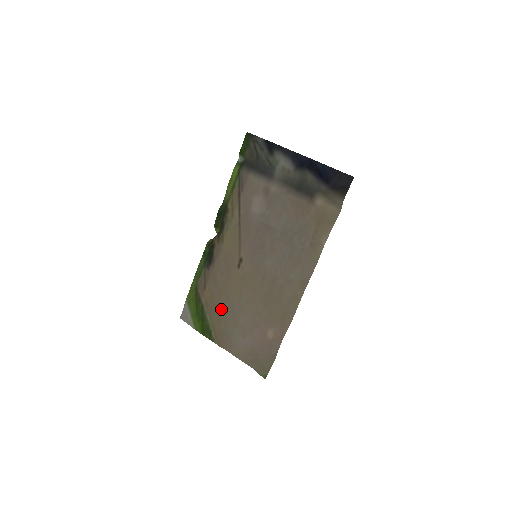
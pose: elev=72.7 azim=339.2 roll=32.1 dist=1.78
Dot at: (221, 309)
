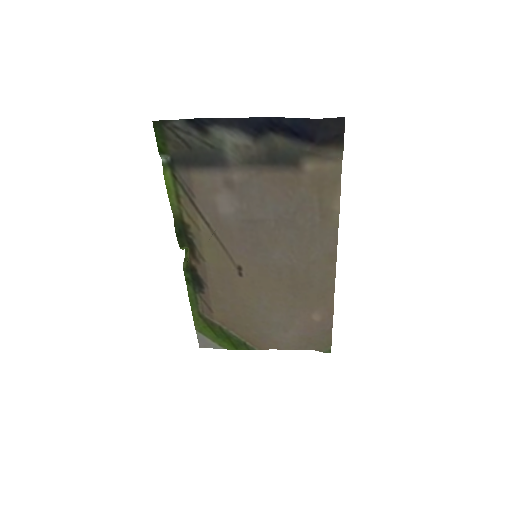
Dot at: (243, 320)
